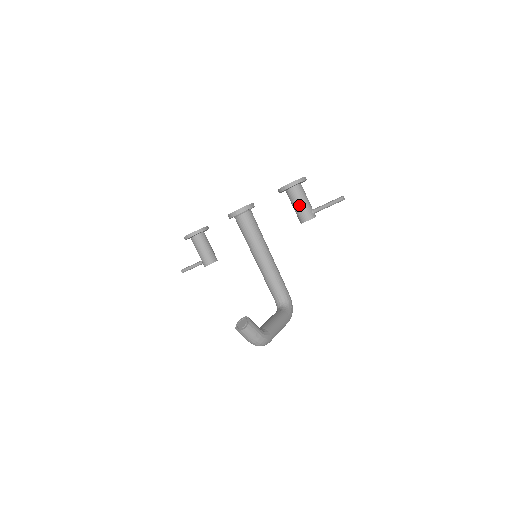
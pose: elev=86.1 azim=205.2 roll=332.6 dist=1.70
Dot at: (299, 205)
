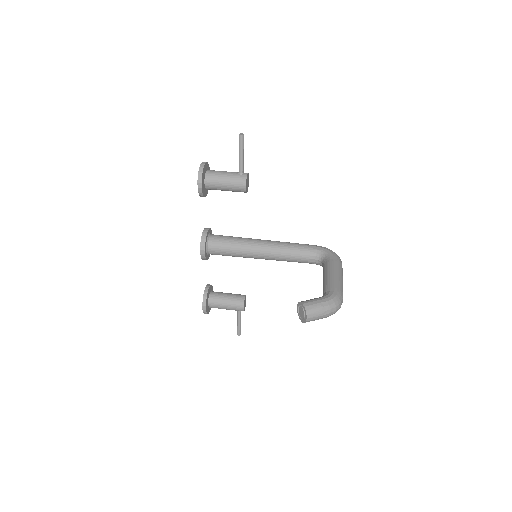
Dot at: (225, 184)
